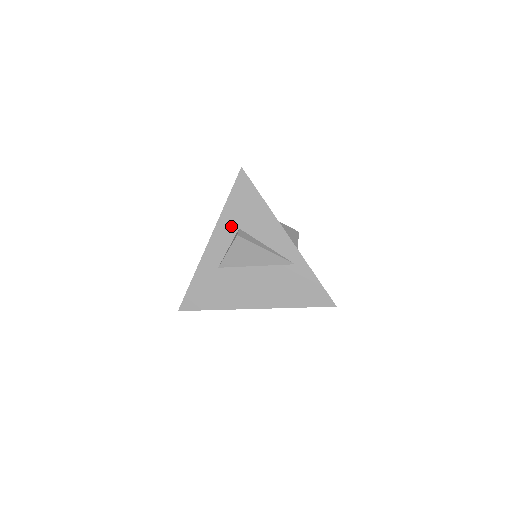
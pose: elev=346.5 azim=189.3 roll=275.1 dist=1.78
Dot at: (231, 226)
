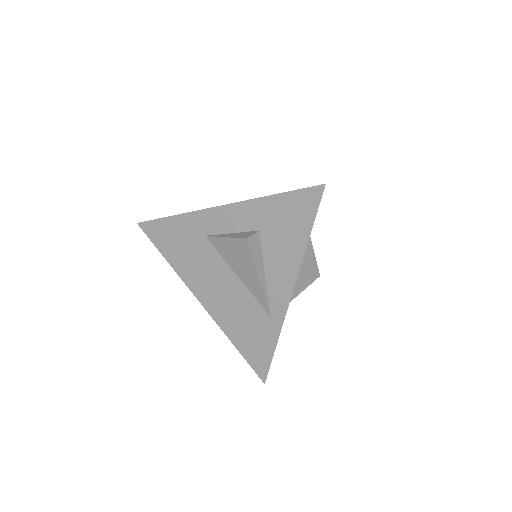
Dot at: (254, 219)
